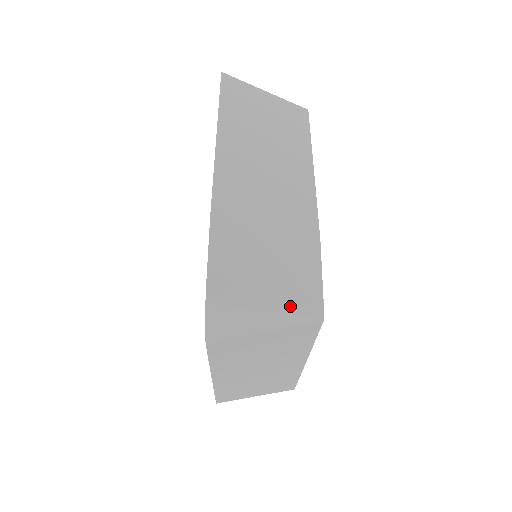
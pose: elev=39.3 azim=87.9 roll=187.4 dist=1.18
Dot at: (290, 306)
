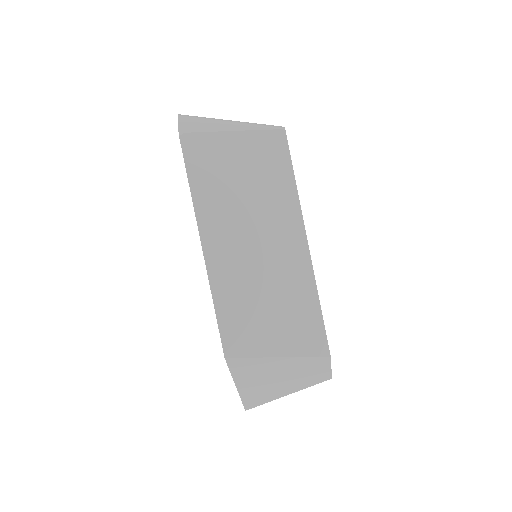
Dot at: (252, 123)
